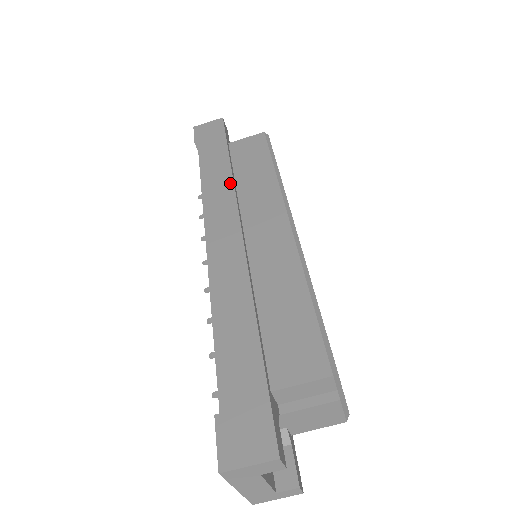
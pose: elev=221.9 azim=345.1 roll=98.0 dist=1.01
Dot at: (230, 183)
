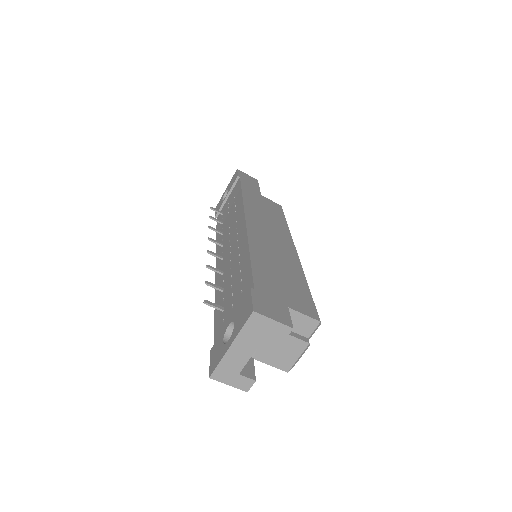
Dot at: (262, 207)
